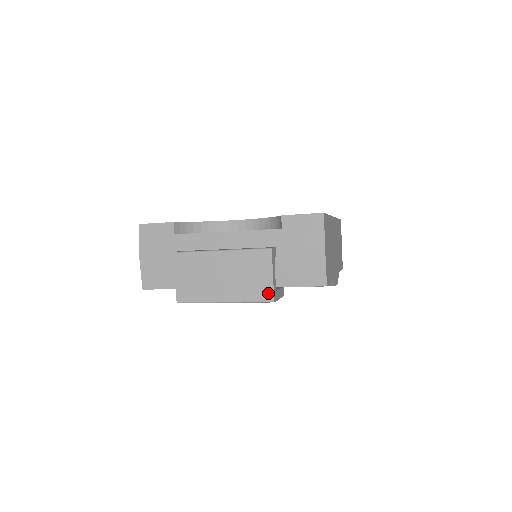
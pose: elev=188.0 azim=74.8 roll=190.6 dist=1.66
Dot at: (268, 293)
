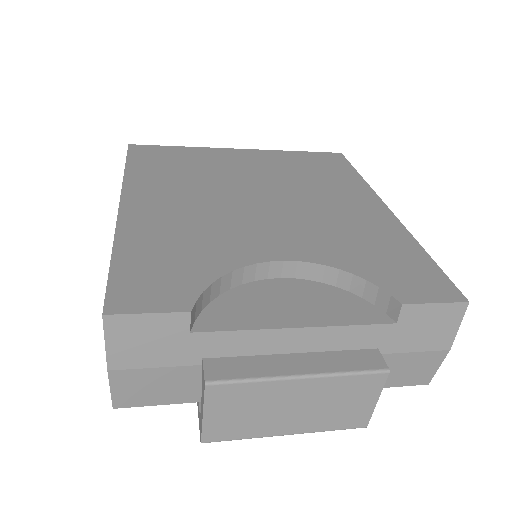
Dot at: (362, 420)
